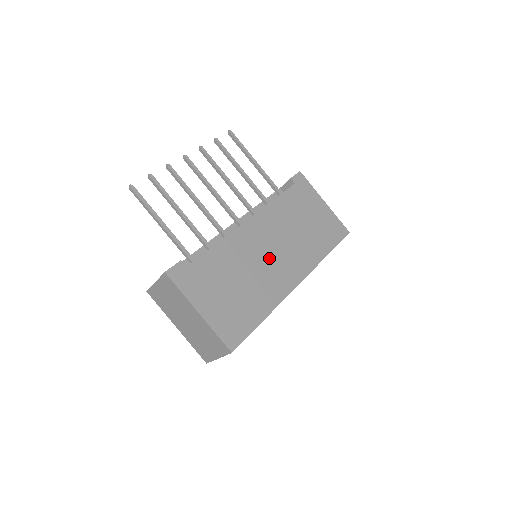
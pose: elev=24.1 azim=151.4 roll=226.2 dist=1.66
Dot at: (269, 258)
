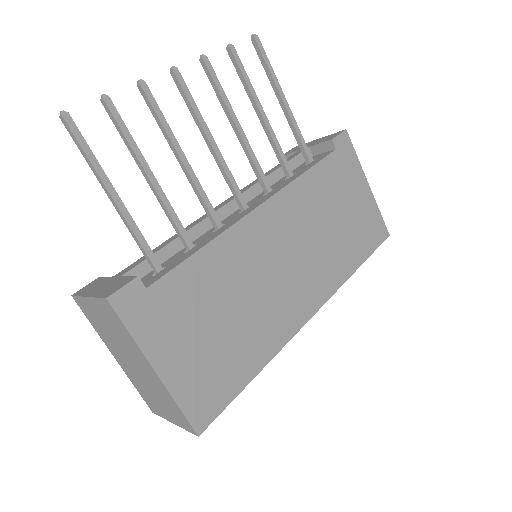
Dot at: (279, 273)
